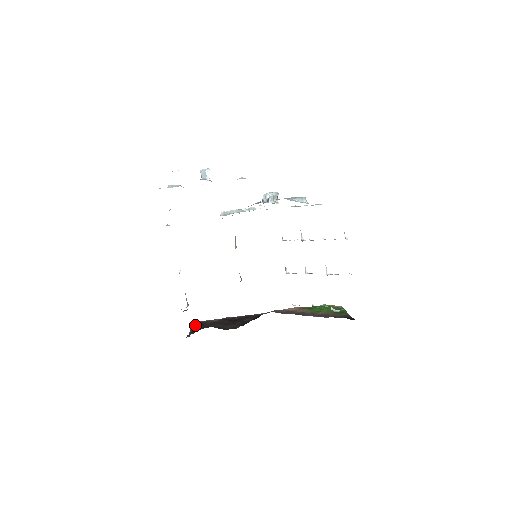
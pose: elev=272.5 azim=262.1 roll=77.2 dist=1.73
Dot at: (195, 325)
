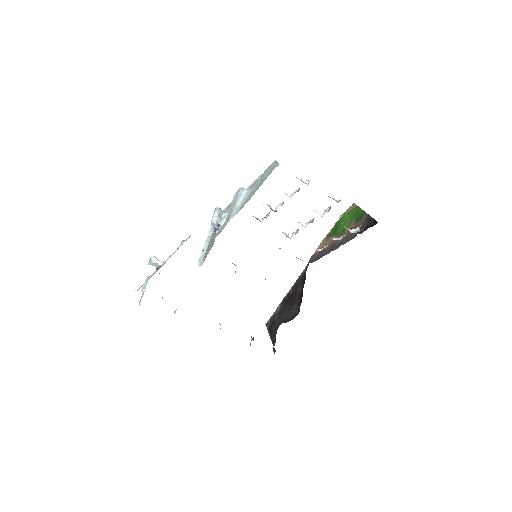
Dot at: (269, 329)
